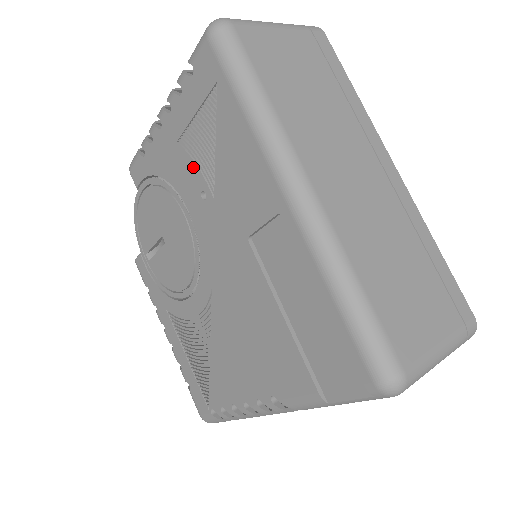
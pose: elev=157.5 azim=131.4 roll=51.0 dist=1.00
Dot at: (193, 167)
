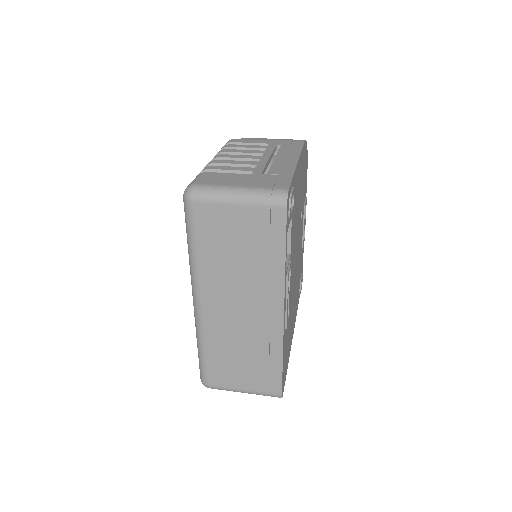
Dot at: occluded
